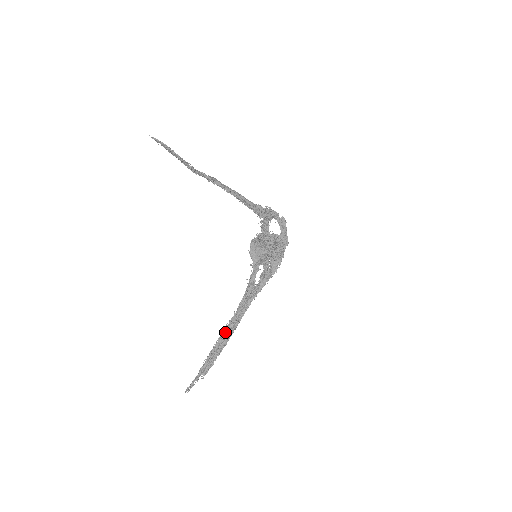
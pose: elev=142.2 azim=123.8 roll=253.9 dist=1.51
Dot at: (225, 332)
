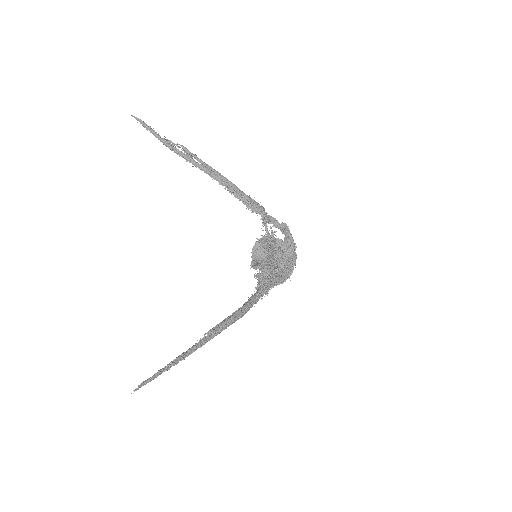
Dot at: occluded
